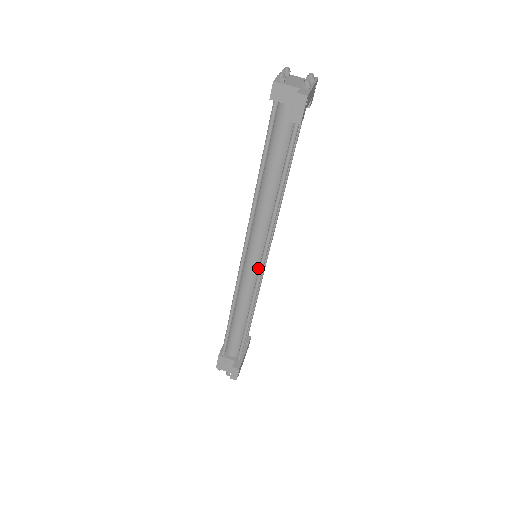
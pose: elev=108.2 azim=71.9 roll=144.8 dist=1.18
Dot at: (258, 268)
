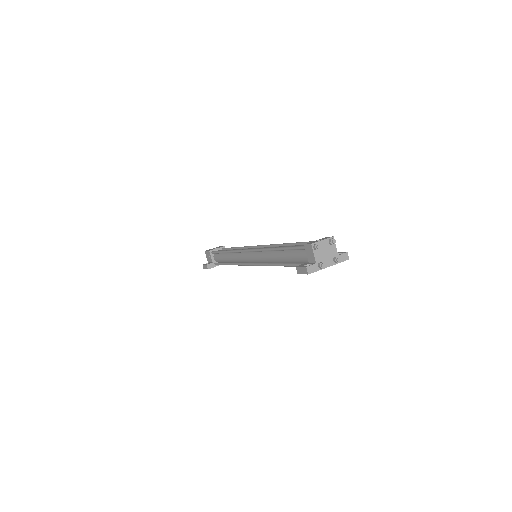
Dot at: (250, 261)
